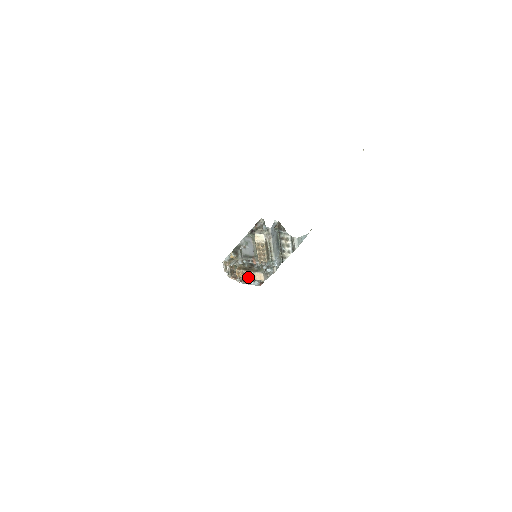
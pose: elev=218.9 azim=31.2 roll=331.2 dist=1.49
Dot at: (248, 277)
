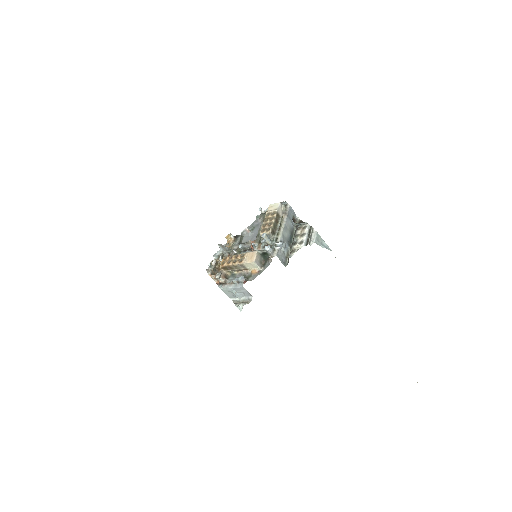
Dot at: (235, 261)
